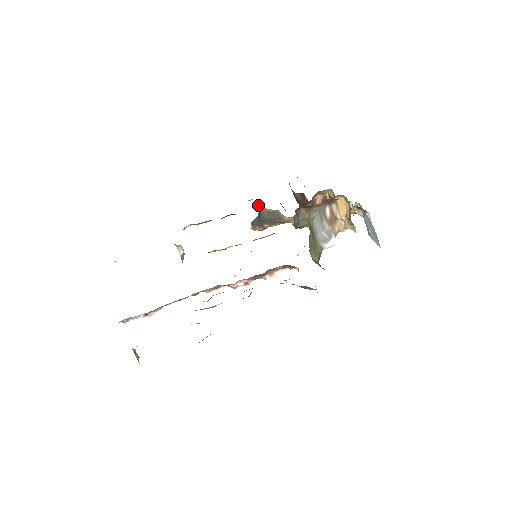
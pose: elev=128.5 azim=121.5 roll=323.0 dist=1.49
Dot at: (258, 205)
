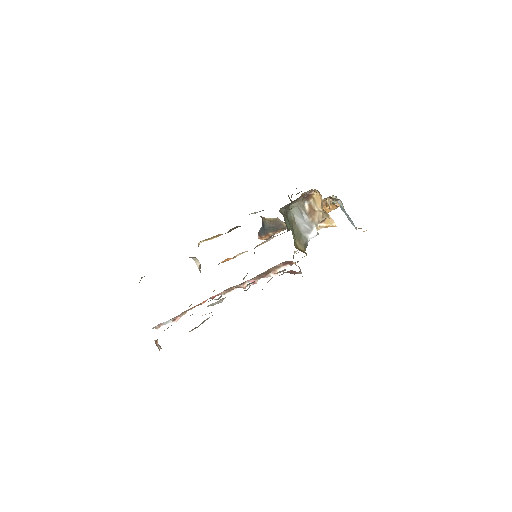
Dot at: (260, 216)
